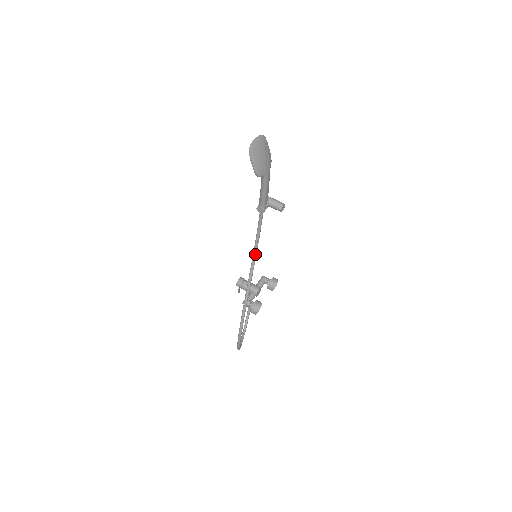
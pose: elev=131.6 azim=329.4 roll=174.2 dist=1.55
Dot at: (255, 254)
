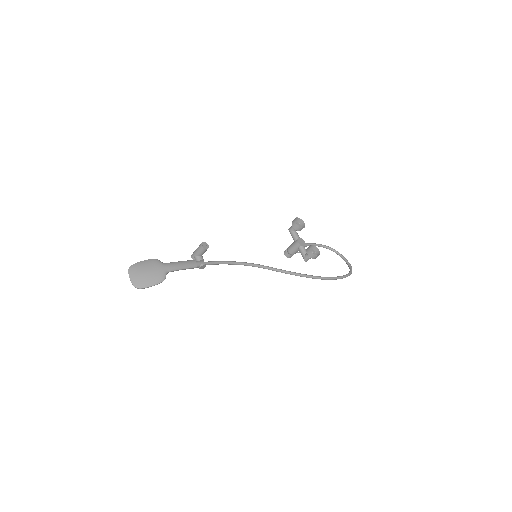
Dot at: (250, 265)
